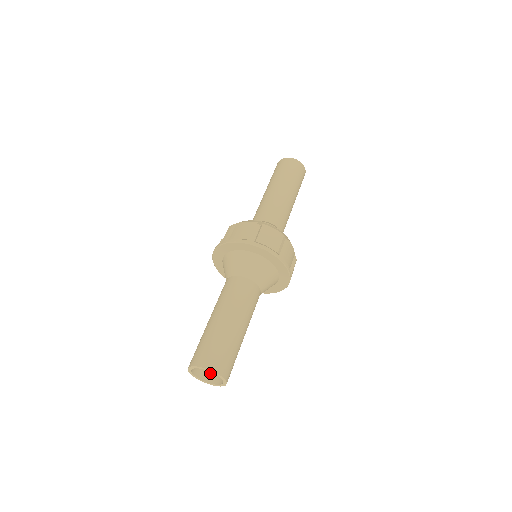
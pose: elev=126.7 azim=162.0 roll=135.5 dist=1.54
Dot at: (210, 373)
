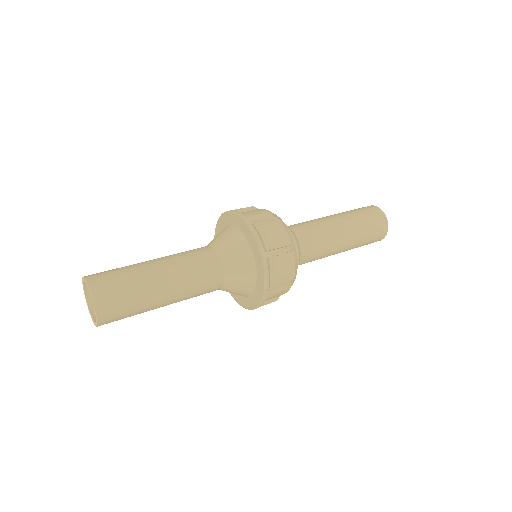
Dot at: occluded
